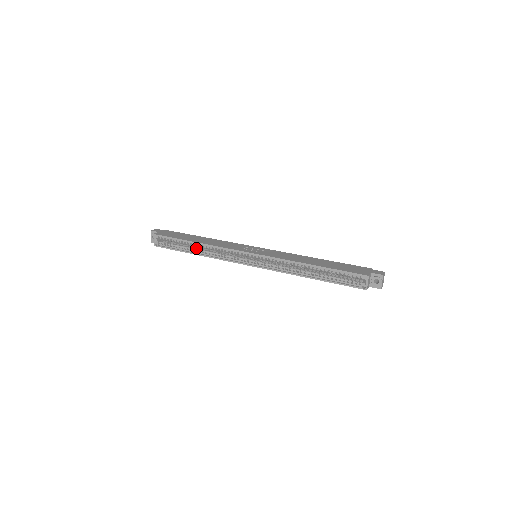
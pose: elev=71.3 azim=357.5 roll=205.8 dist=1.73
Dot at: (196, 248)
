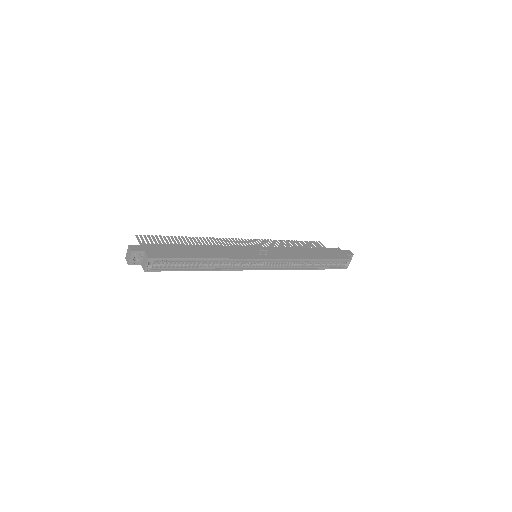
Dot at: (202, 263)
